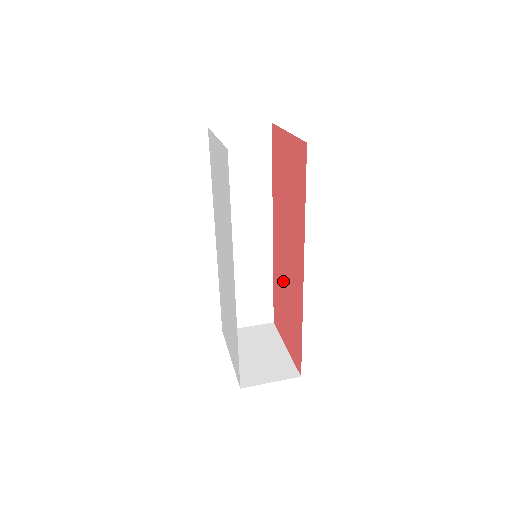
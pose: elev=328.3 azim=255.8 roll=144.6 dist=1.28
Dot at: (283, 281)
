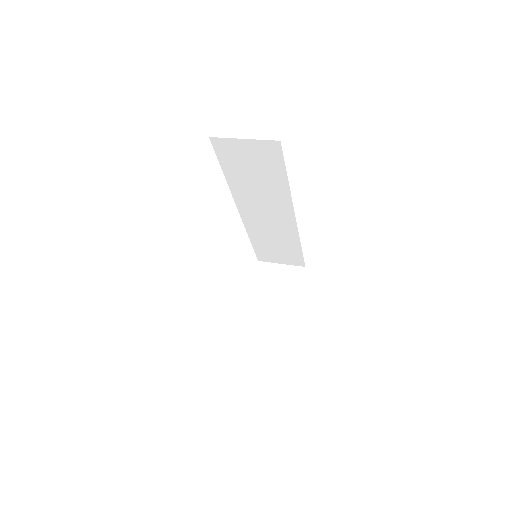
Dot at: occluded
